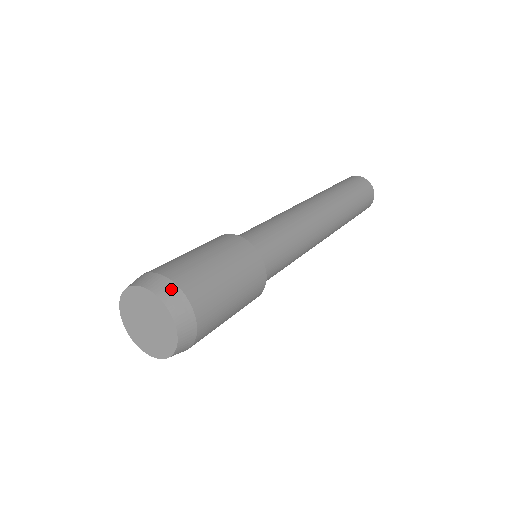
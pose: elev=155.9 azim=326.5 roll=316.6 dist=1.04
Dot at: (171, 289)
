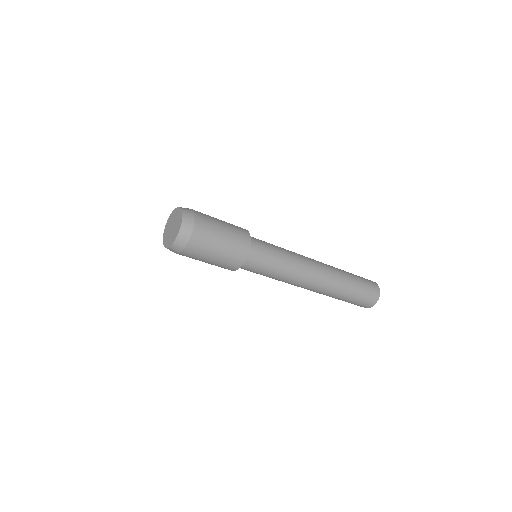
Dot at: (190, 212)
